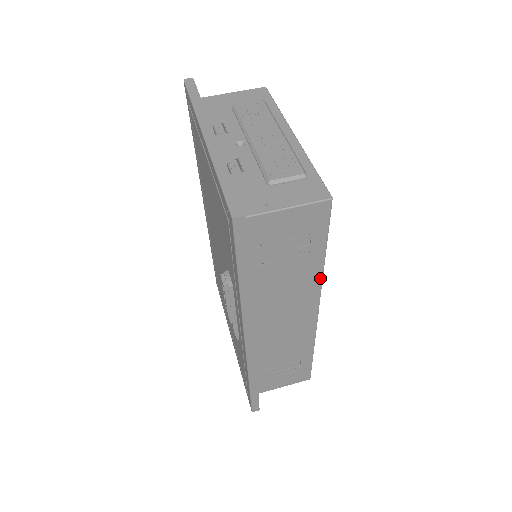
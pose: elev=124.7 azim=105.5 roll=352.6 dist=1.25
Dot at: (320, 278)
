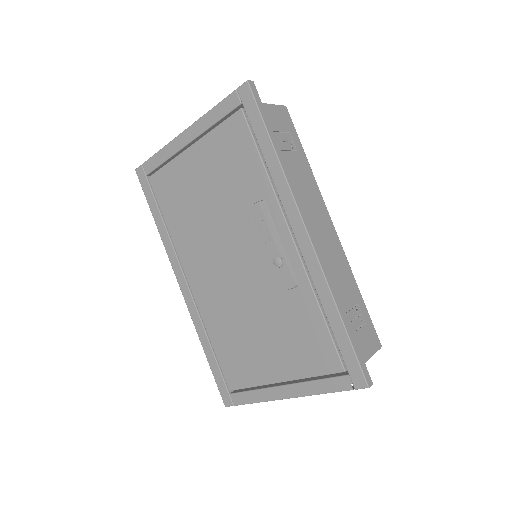
Dot at: (315, 181)
